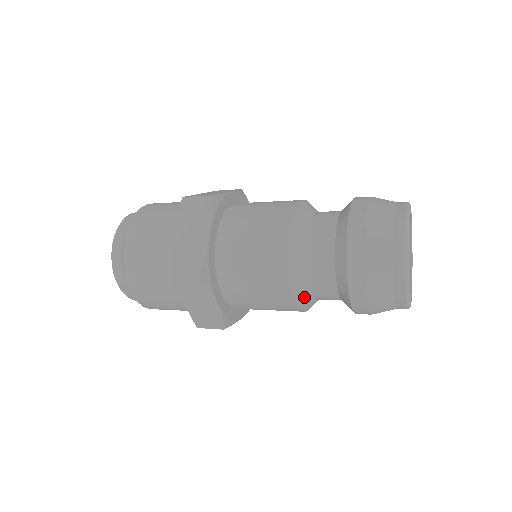
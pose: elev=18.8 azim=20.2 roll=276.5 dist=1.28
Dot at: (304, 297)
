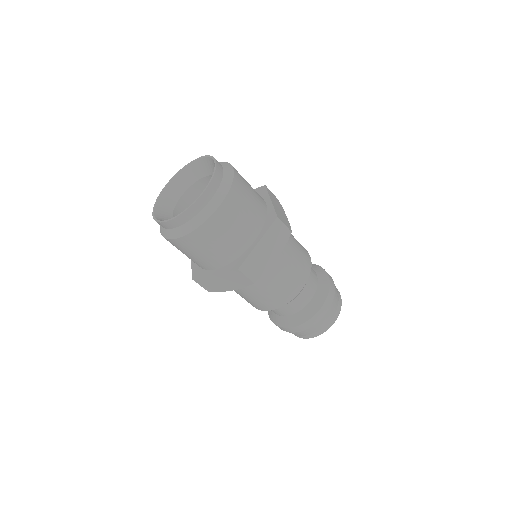
Dot at: occluded
